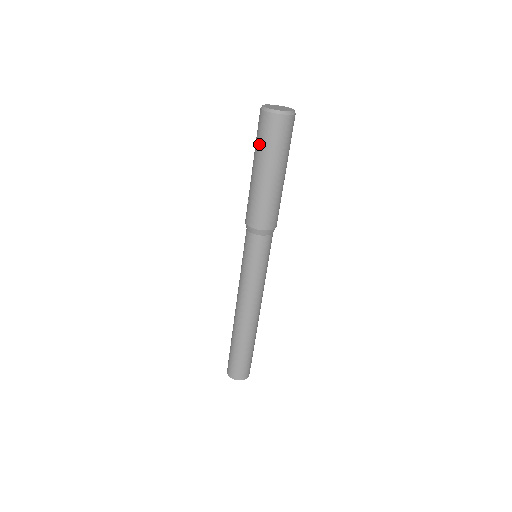
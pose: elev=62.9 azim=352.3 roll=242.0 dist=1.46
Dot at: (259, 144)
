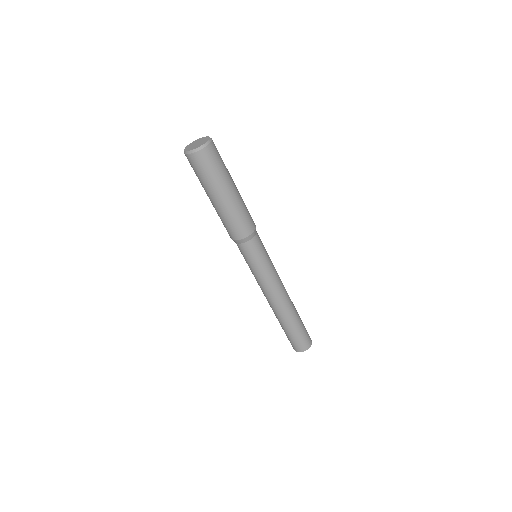
Dot at: occluded
